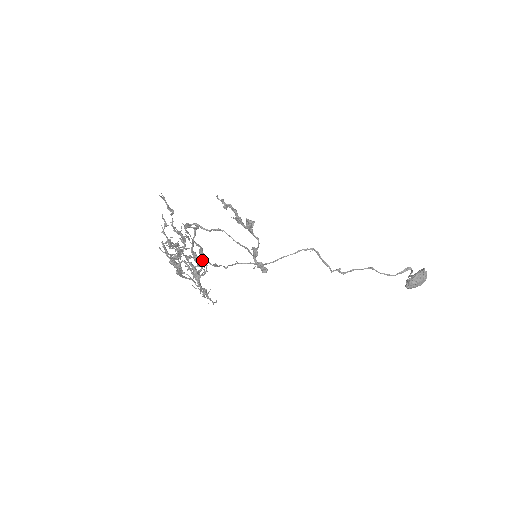
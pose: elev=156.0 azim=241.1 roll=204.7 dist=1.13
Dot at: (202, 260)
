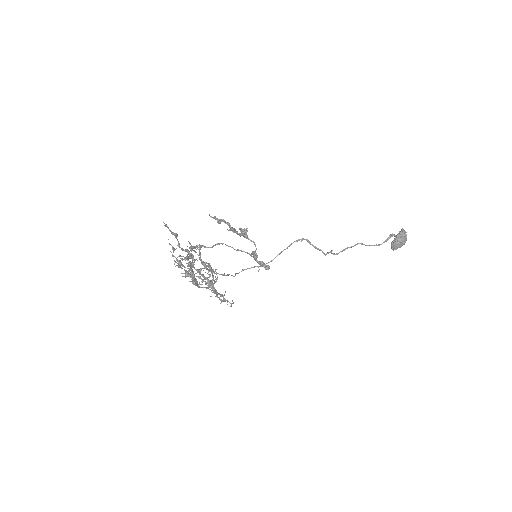
Dot at: occluded
